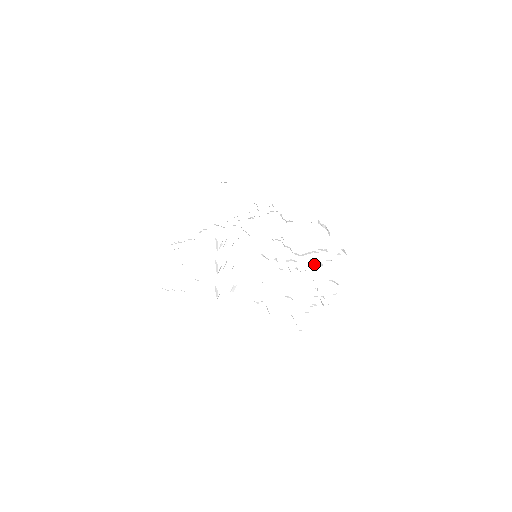
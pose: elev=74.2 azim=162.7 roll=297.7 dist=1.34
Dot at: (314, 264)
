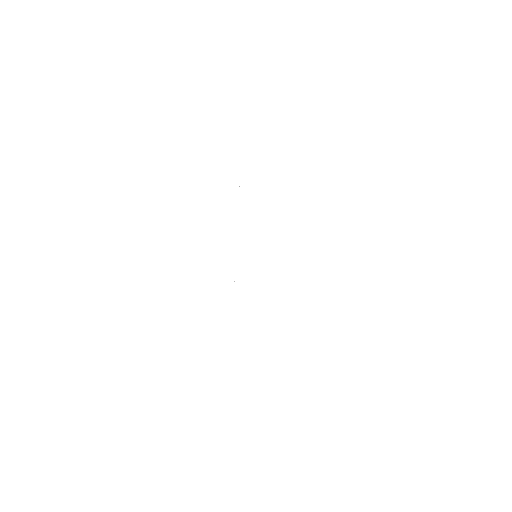
Dot at: occluded
